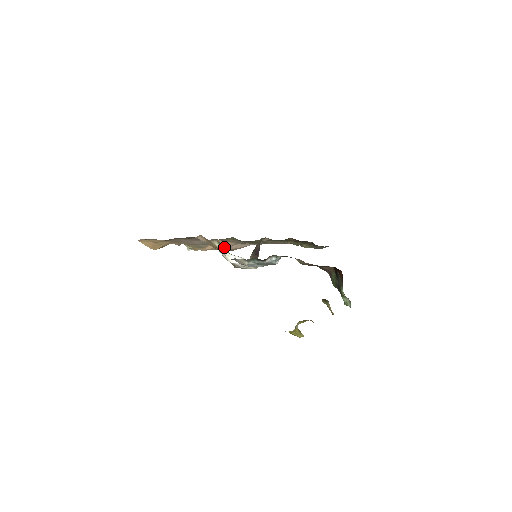
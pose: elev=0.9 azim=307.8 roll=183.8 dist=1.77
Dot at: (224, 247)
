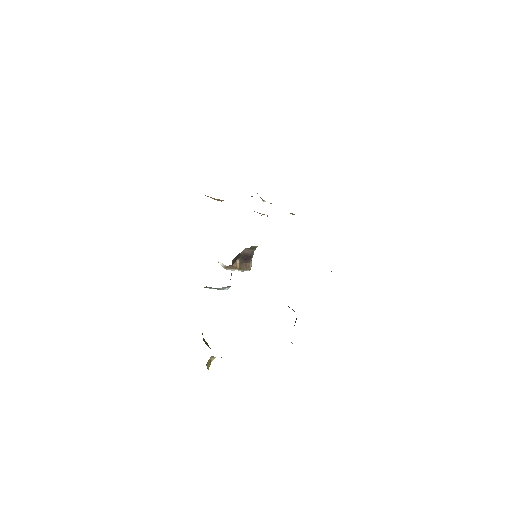
Dot at: occluded
